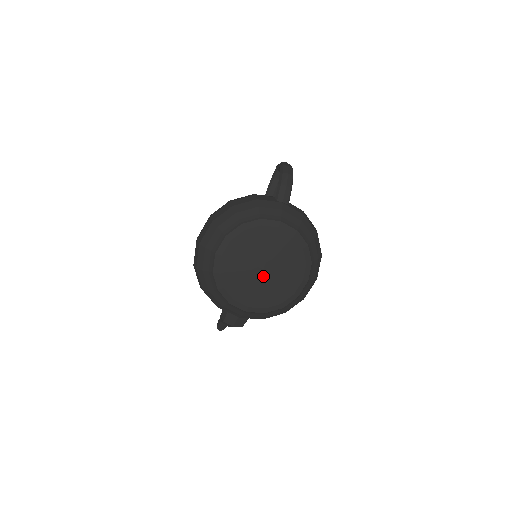
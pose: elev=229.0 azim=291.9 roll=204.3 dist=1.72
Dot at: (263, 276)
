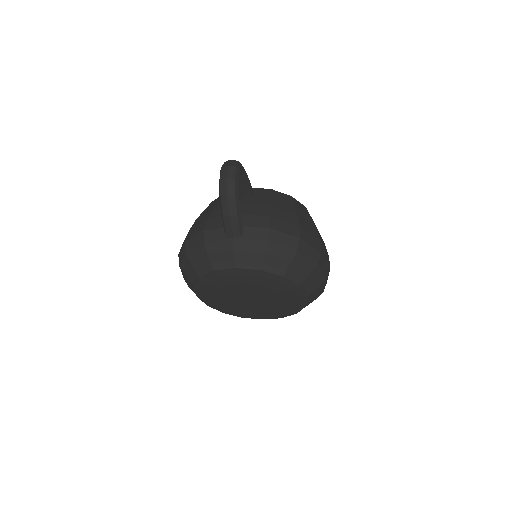
Dot at: (254, 303)
